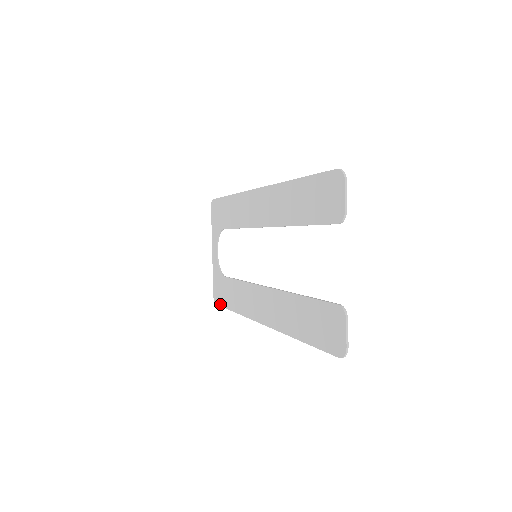
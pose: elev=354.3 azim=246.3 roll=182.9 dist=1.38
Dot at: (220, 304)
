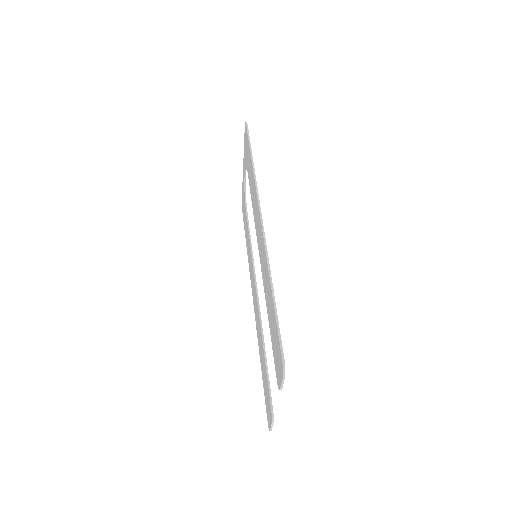
Dot at: (243, 219)
